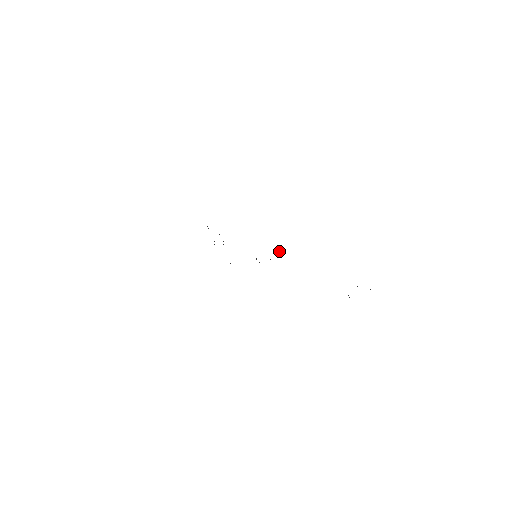
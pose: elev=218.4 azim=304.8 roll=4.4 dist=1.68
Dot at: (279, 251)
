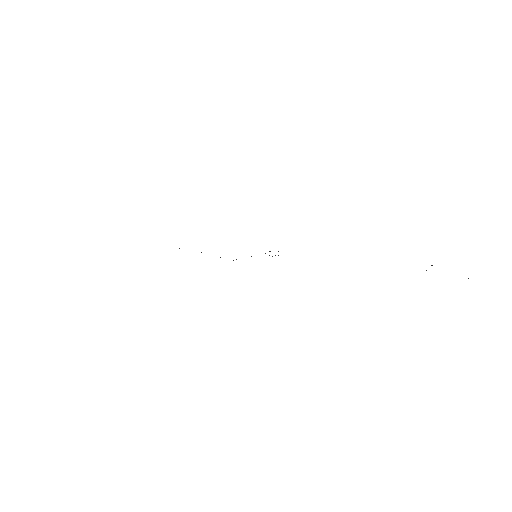
Dot at: occluded
